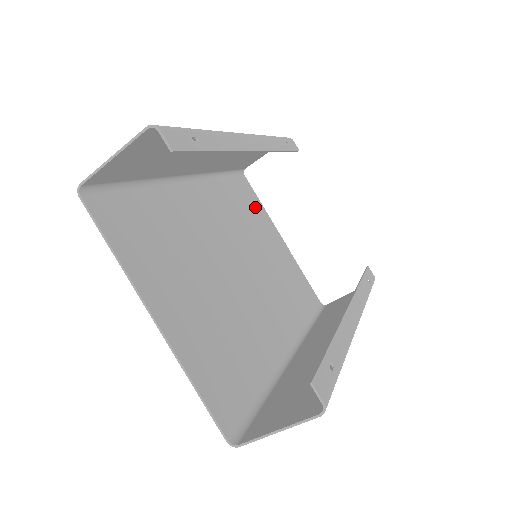
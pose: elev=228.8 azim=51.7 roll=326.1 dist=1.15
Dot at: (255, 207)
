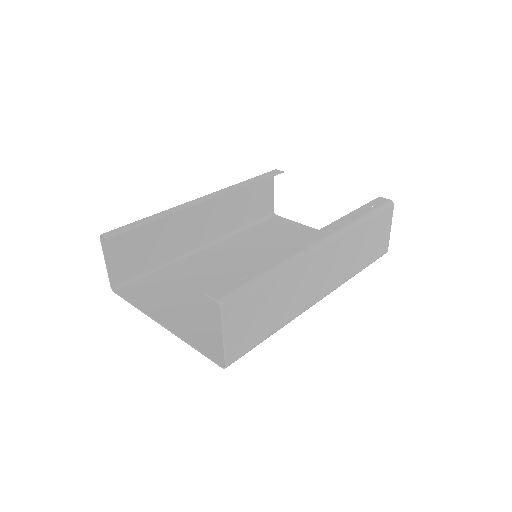
Dot at: (288, 228)
